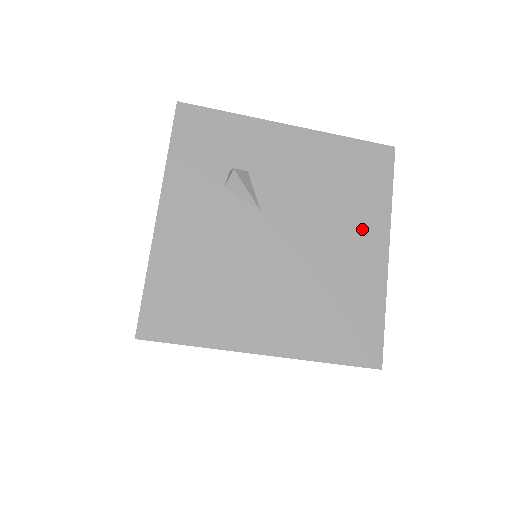
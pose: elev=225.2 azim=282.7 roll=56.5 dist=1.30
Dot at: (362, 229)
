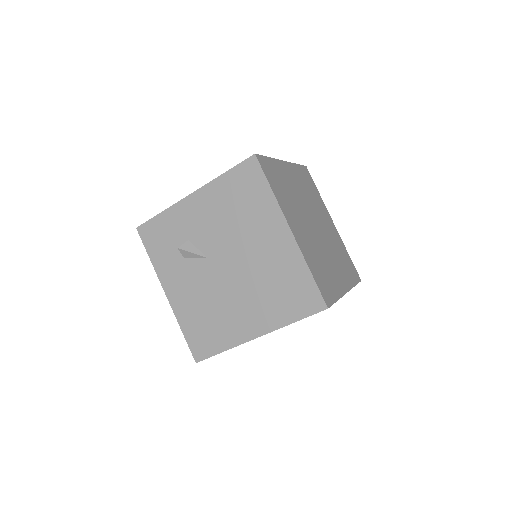
Dot at: (266, 227)
